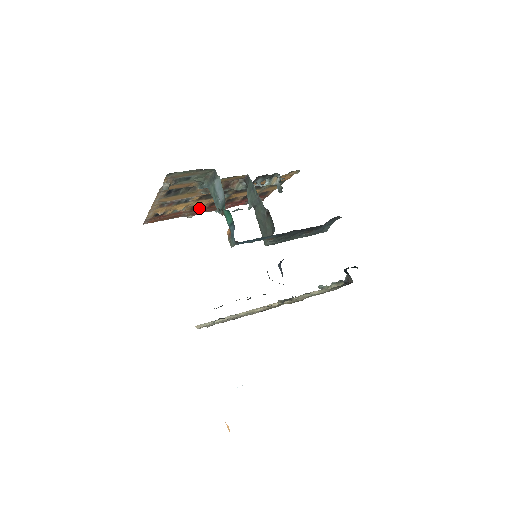
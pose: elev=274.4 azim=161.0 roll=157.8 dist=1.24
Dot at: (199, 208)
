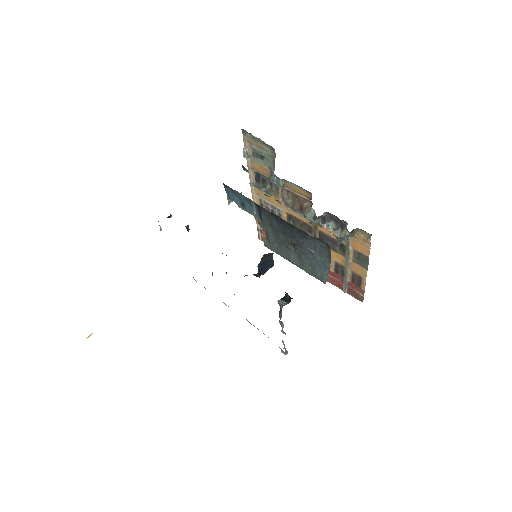
Dot at: occluded
